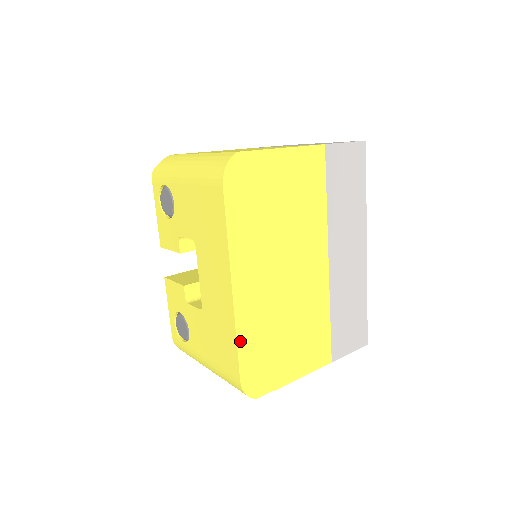
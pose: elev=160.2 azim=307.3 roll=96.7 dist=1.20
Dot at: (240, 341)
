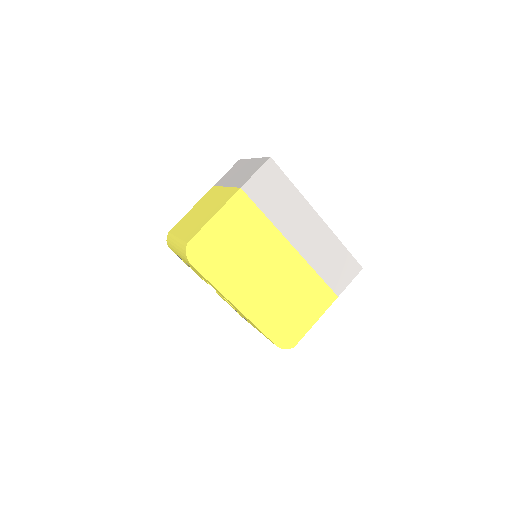
Dot at: (261, 328)
